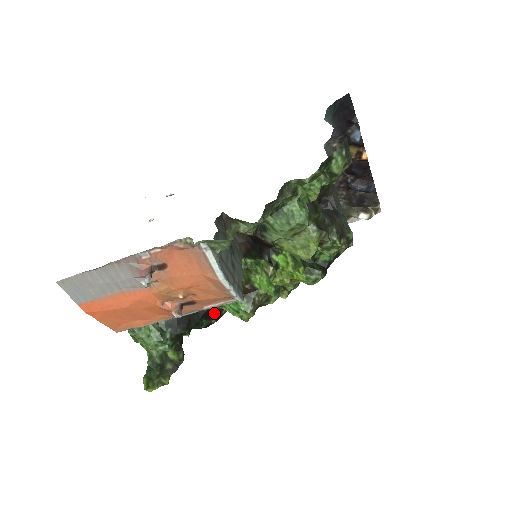
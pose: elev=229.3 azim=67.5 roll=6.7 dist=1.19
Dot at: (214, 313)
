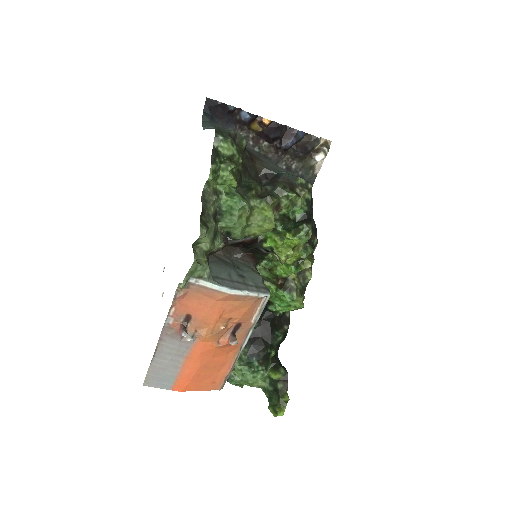
Dot at: (280, 321)
